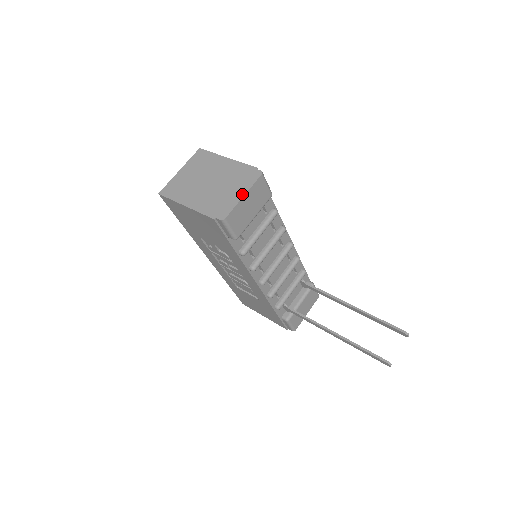
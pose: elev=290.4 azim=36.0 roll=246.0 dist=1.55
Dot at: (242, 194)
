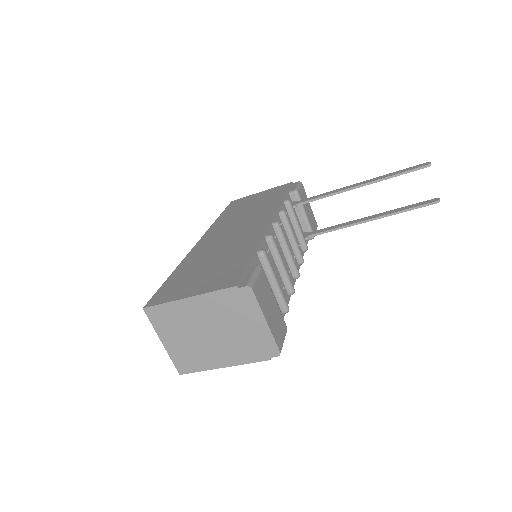
Dot at: (262, 322)
